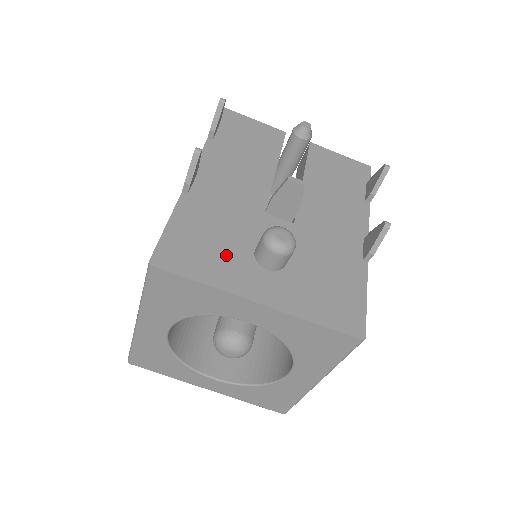
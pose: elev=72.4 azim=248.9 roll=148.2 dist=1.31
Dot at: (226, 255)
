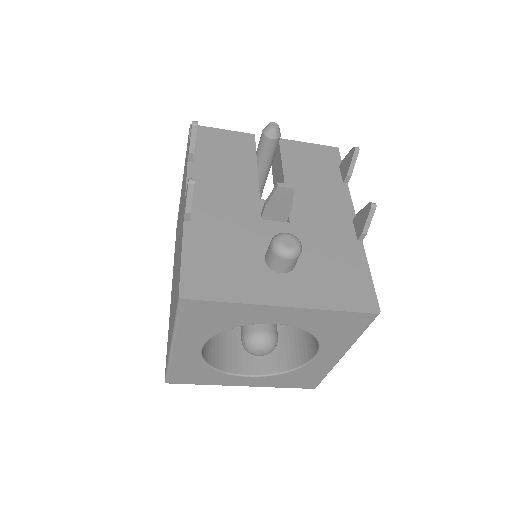
Dot at: (242, 270)
